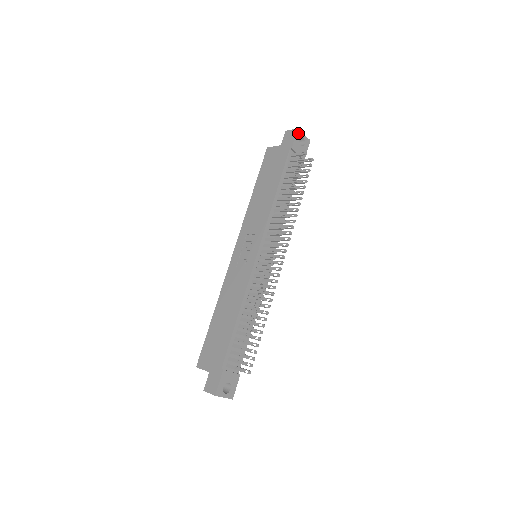
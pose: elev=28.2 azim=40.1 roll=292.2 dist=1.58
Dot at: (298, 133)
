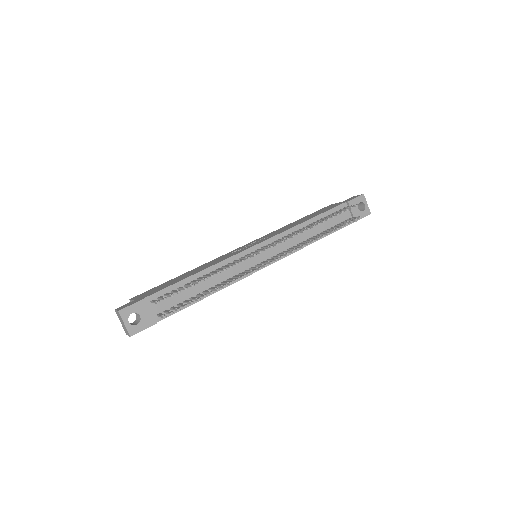
Dot at: (362, 197)
